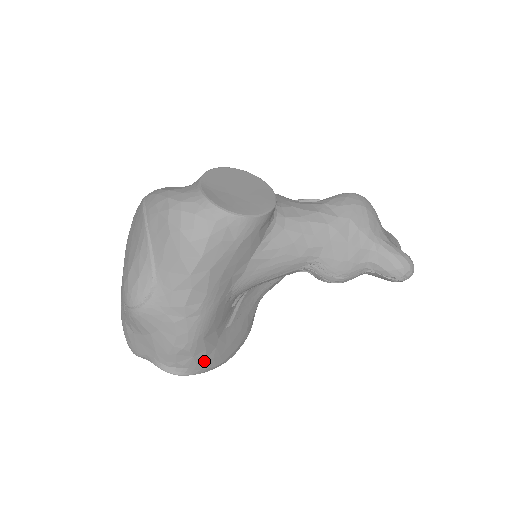
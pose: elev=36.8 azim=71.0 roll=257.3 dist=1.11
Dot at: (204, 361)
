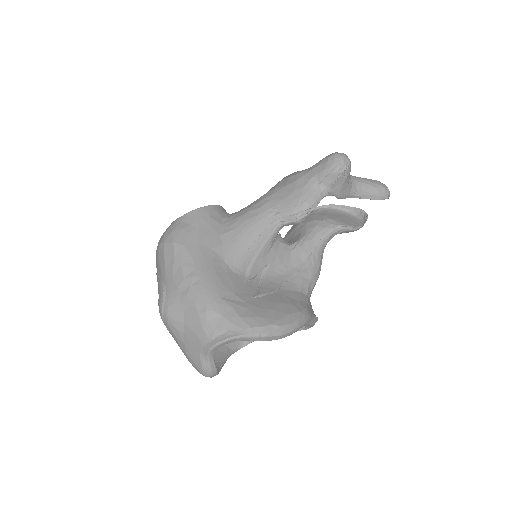
Dot at: (240, 320)
